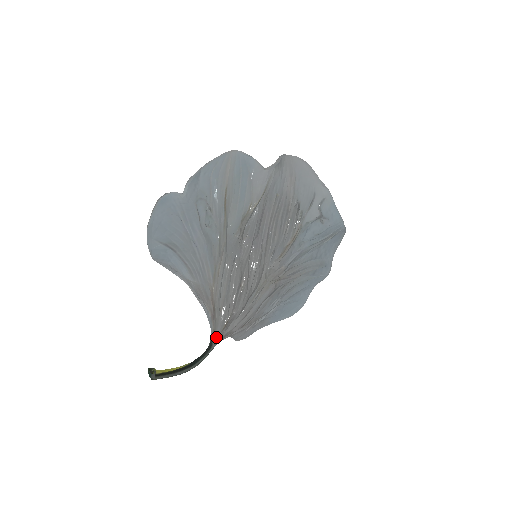
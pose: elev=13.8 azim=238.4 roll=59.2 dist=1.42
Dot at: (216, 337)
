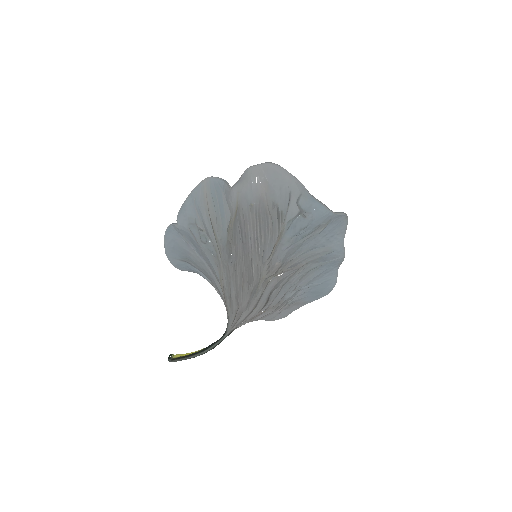
Dot at: (229, 326)
